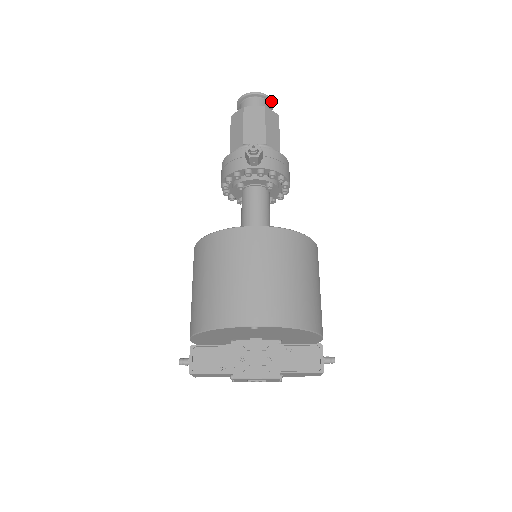
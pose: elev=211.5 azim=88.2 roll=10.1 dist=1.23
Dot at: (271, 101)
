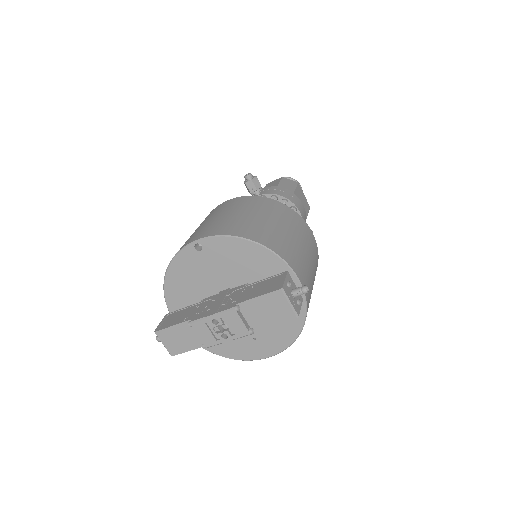
Dot at: occluded
